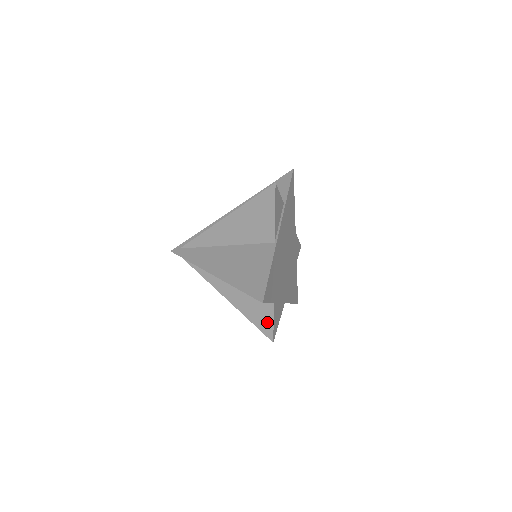
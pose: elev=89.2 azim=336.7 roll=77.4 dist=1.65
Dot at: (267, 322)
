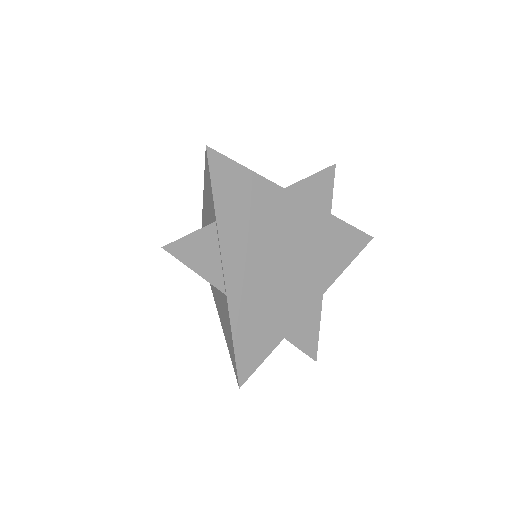
Dot at: occluded
